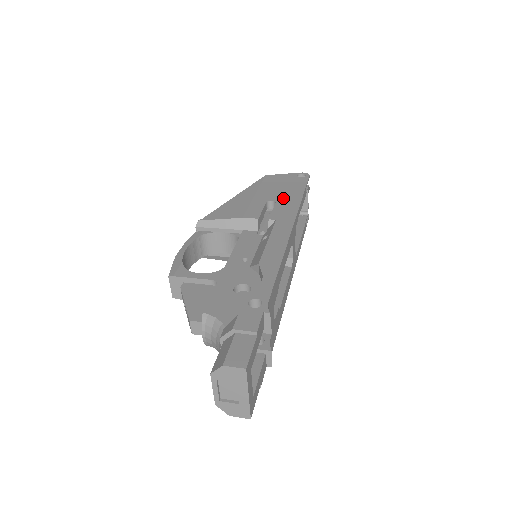
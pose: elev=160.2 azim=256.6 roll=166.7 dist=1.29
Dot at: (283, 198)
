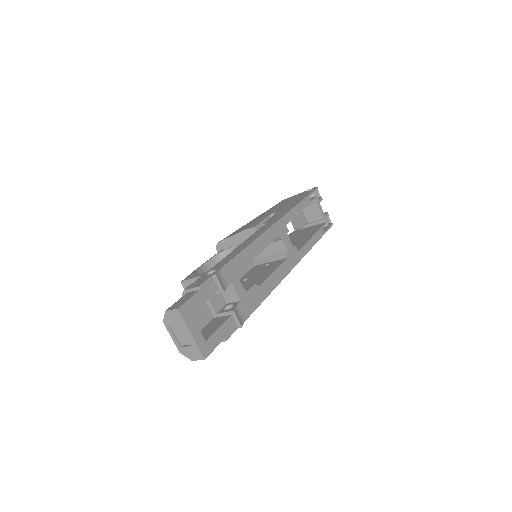
Dot at: (284, 208)
